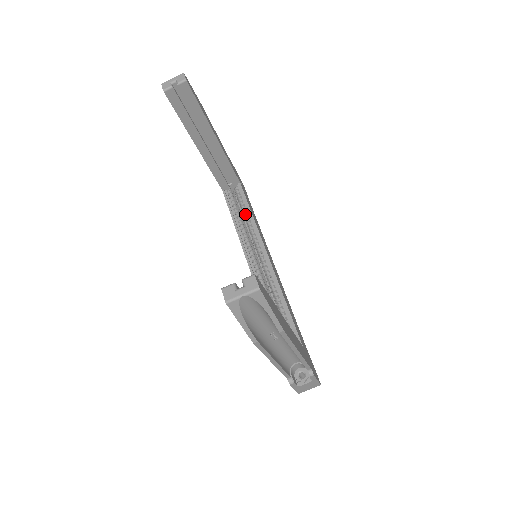
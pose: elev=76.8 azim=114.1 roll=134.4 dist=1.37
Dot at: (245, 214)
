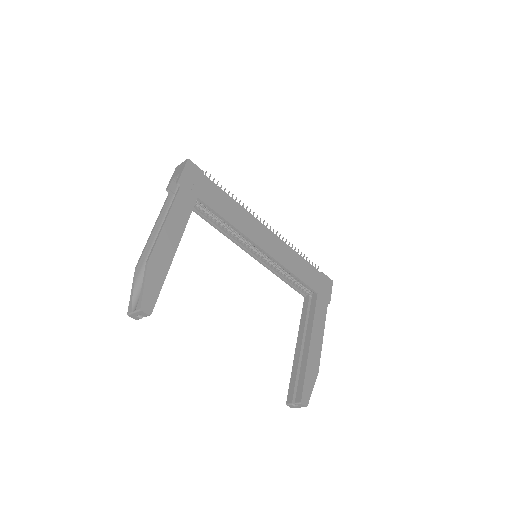
Dot at: occluded
